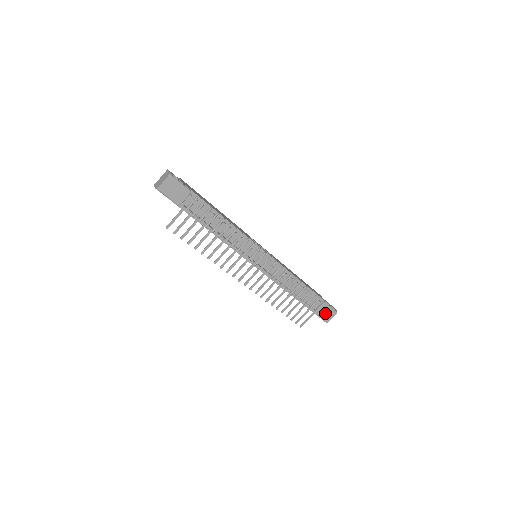
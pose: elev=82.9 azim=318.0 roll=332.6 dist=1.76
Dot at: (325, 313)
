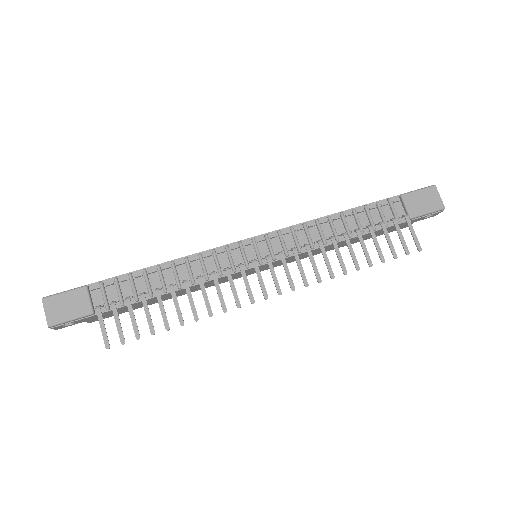
Dot at: (422, 203)
